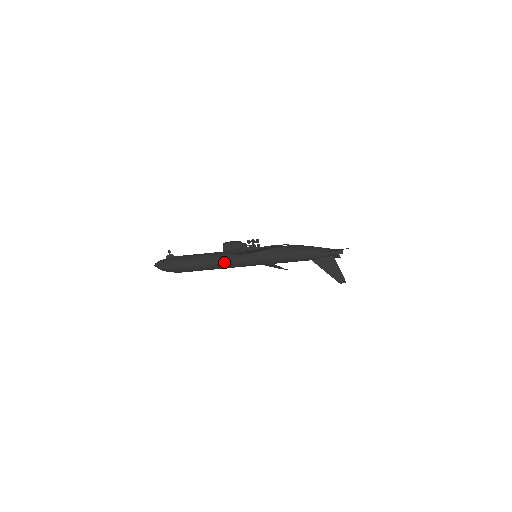
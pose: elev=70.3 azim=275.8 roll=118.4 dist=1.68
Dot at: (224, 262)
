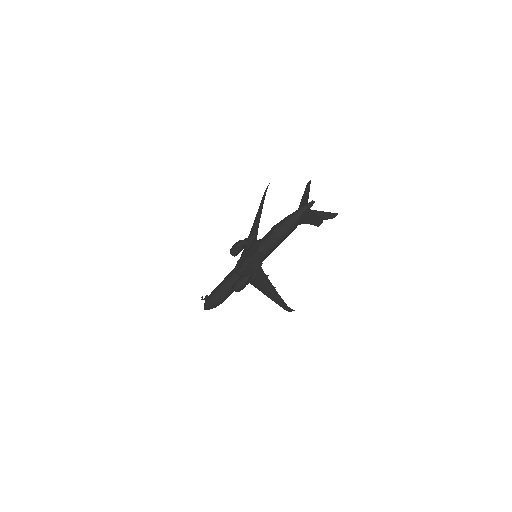
Dot at: occluded
